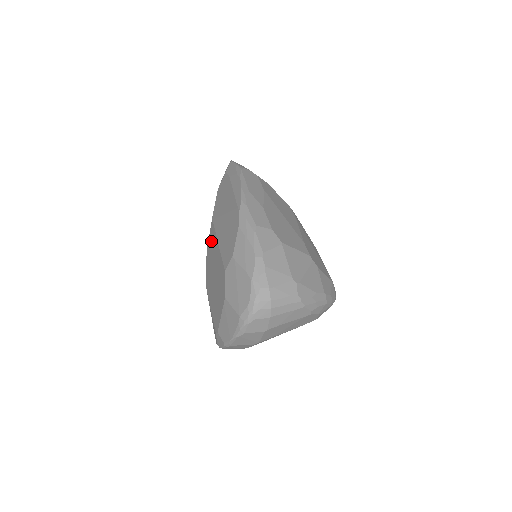
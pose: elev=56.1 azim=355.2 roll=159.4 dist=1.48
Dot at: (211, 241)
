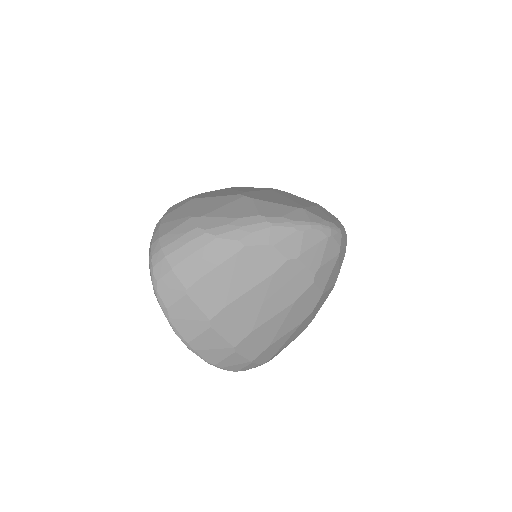
Dot at: occluded
